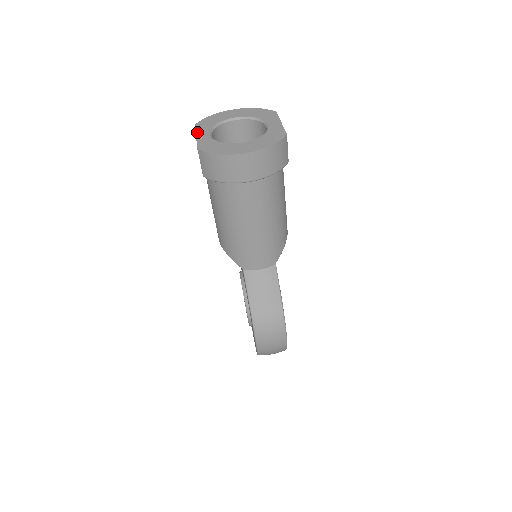
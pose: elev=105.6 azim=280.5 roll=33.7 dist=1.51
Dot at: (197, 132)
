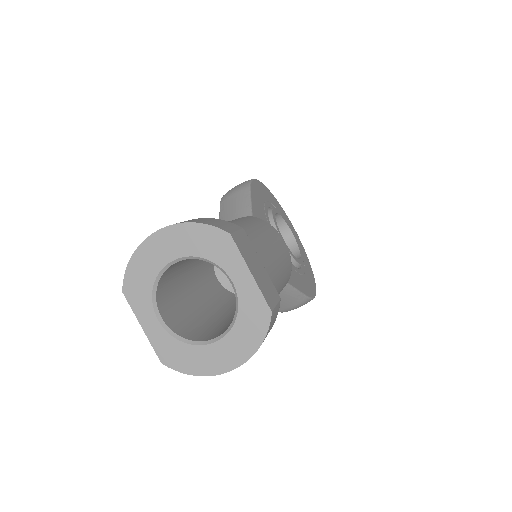
Dot at: (137, 316)
